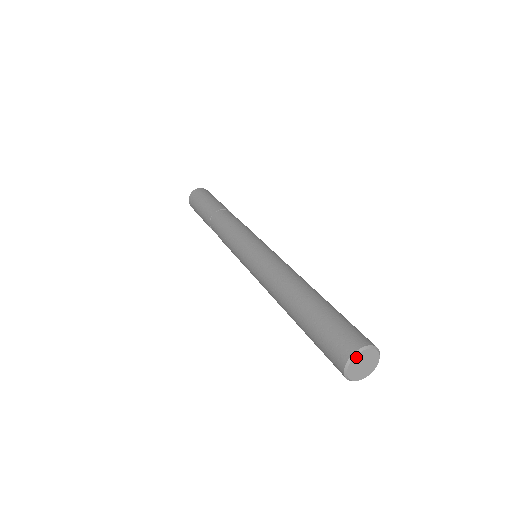
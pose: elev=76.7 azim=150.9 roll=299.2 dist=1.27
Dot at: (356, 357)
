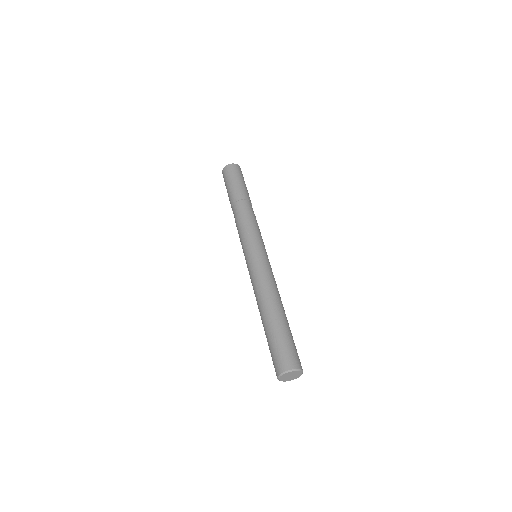
Dot at: (280, 378)
